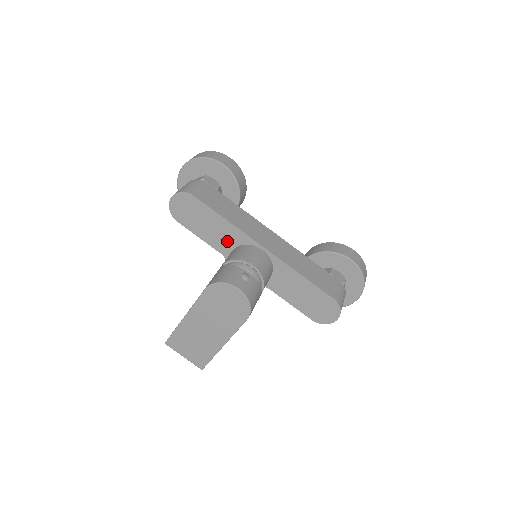
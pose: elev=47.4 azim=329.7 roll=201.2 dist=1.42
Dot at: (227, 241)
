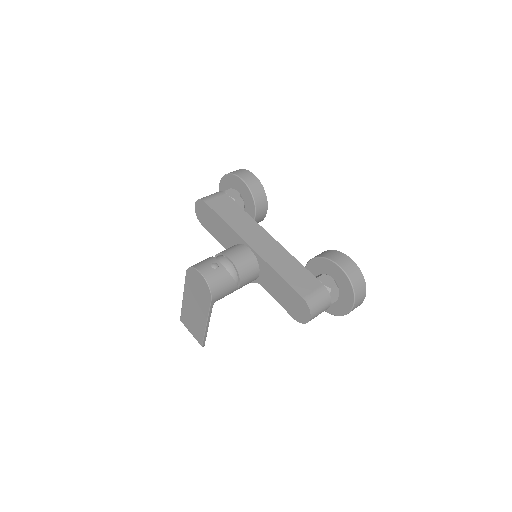
Dot at: (229, 240)
